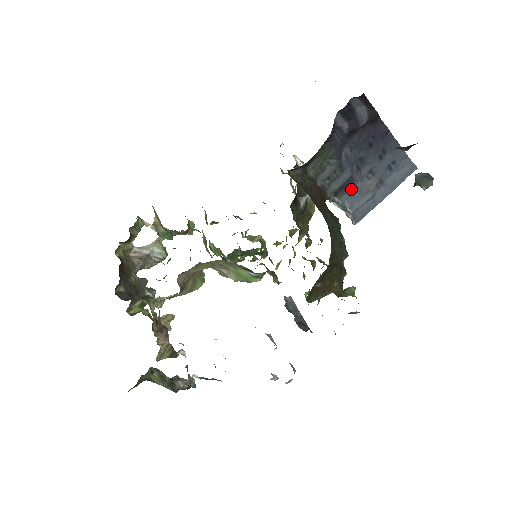
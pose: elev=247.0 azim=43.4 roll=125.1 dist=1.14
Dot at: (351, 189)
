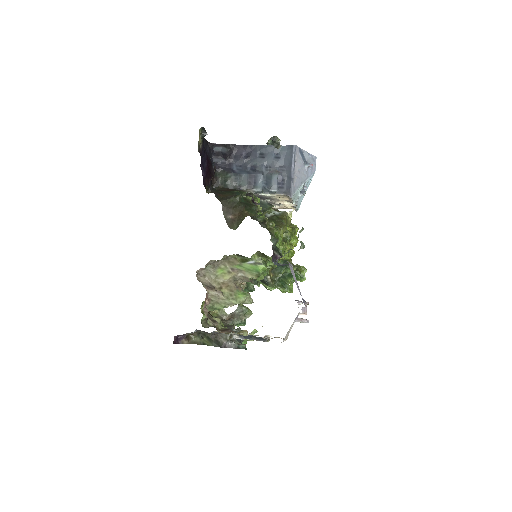
Dot at: (258, 180)
